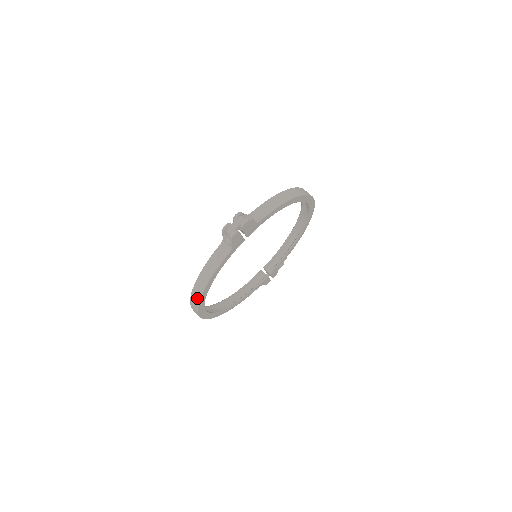
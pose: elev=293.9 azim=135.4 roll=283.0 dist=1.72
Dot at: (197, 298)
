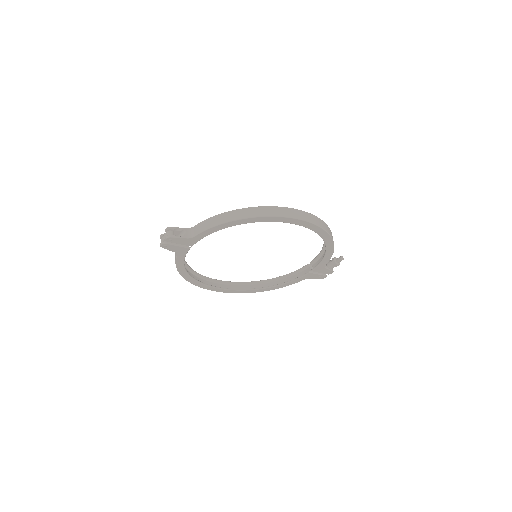
Dot at: occluded
